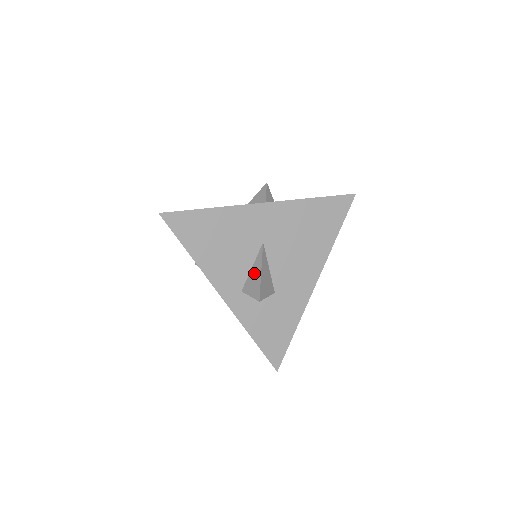
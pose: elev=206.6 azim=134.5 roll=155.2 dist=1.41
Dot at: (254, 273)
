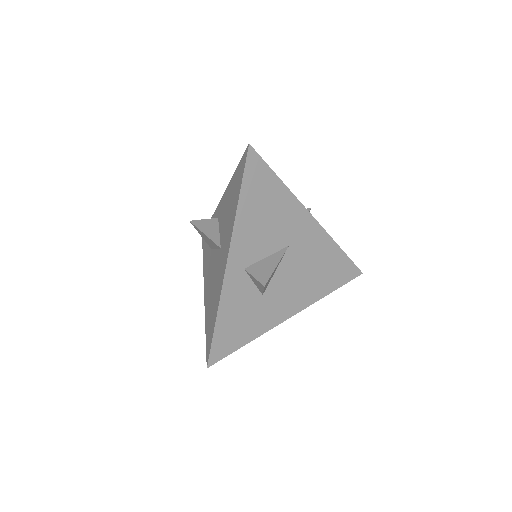
Dot at: (268, 262)
